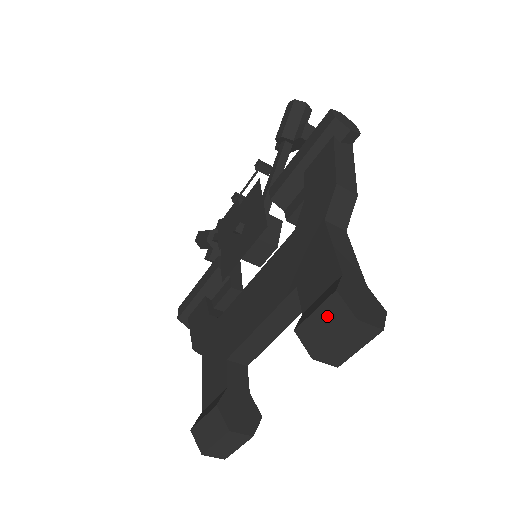
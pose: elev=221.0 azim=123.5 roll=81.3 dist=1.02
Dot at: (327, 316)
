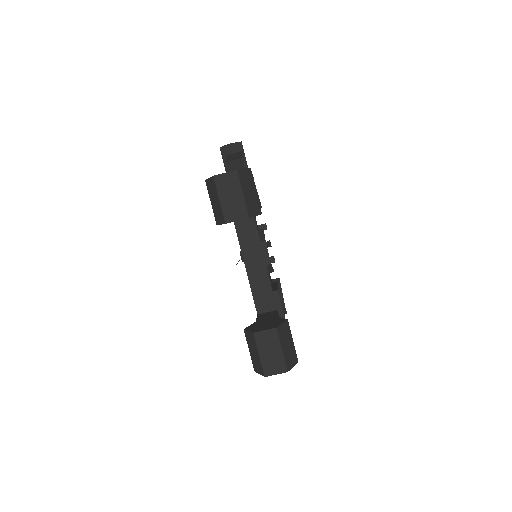
Dot at: (212, 195)
